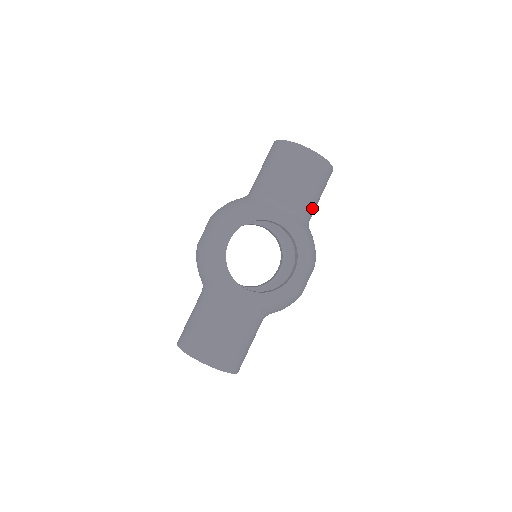
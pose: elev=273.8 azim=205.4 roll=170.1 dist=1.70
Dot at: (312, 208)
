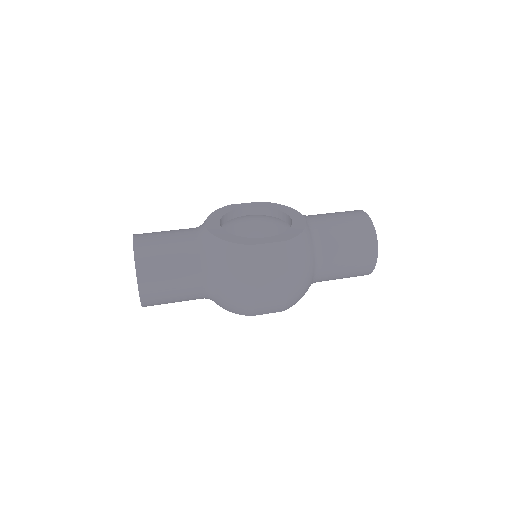
Dot at: (331, 244)
